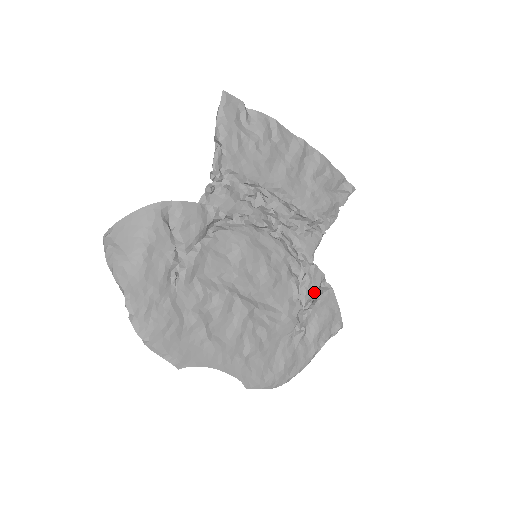
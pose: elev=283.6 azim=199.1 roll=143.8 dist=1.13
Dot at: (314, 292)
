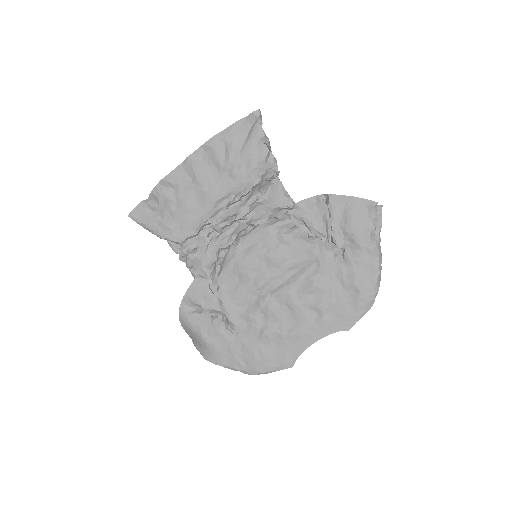
Dot at: (320, 218)
